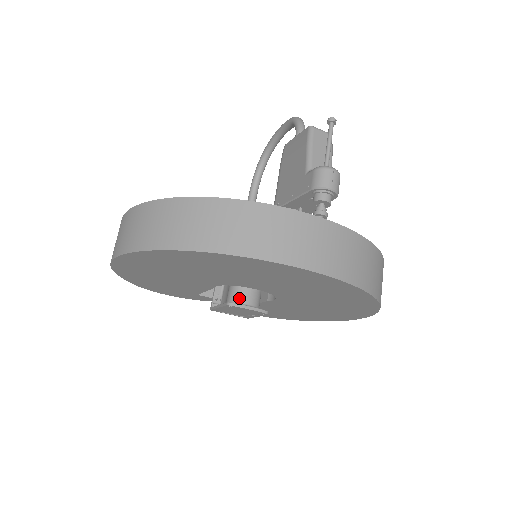
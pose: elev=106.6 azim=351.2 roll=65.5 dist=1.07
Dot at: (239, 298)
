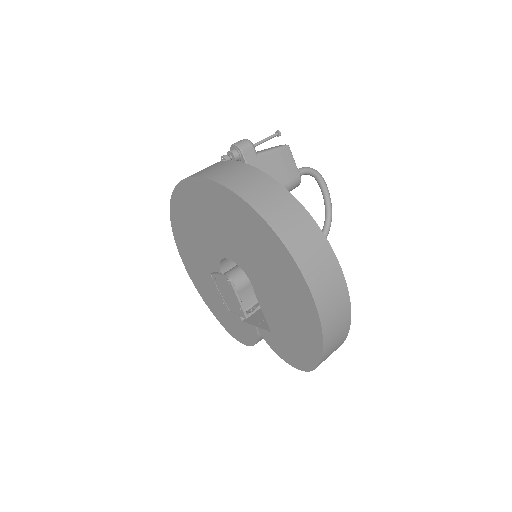
Dot at: occluded
